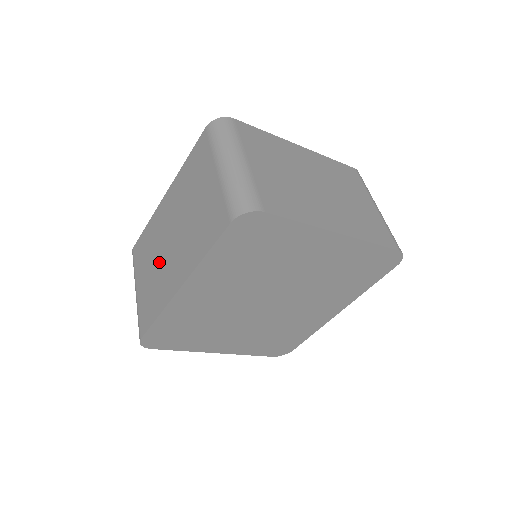
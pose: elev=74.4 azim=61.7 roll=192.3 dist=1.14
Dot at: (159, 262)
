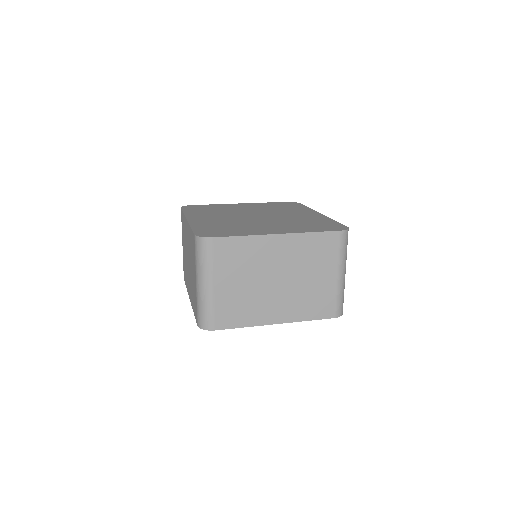
Dot at: (186, 259)
